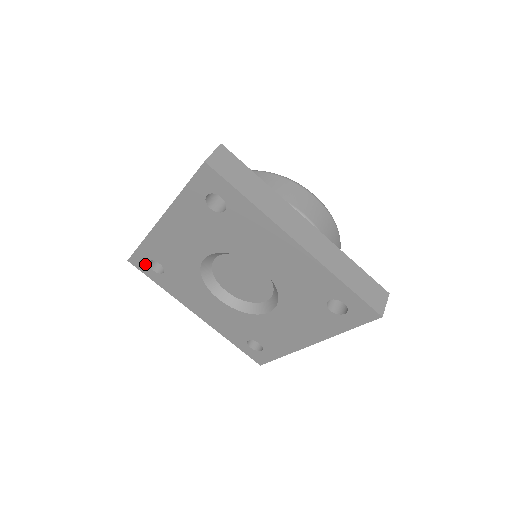
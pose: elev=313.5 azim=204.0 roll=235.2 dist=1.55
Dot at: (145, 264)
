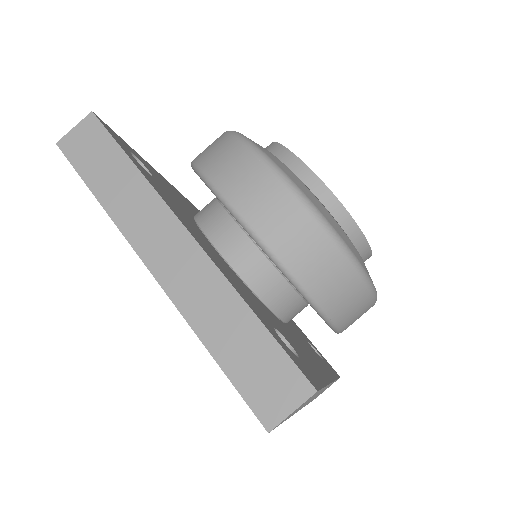
Dot at: occluded
